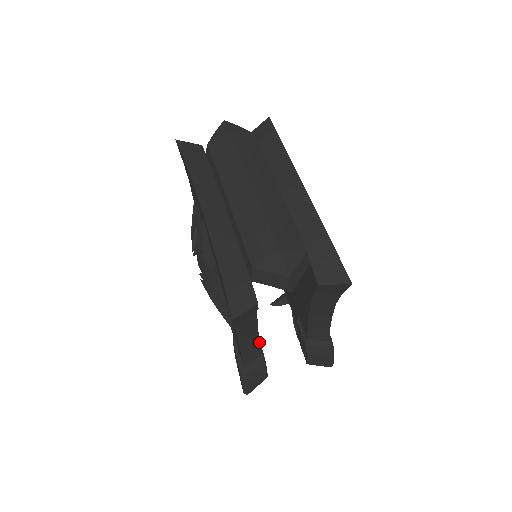
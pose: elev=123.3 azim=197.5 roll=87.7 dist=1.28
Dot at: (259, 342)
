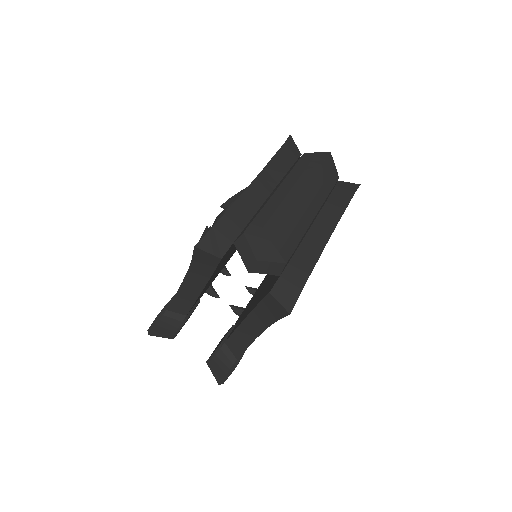
Dot at: occluded
